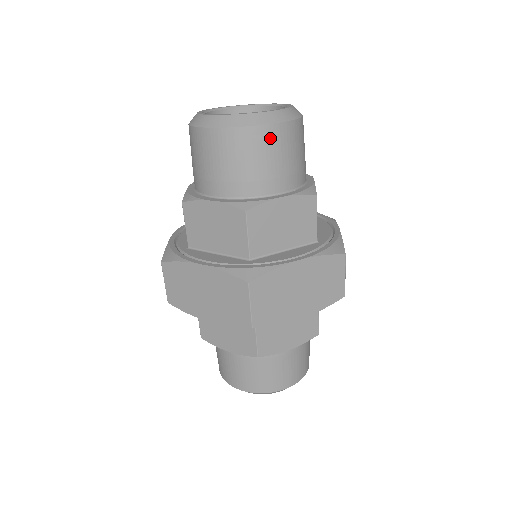
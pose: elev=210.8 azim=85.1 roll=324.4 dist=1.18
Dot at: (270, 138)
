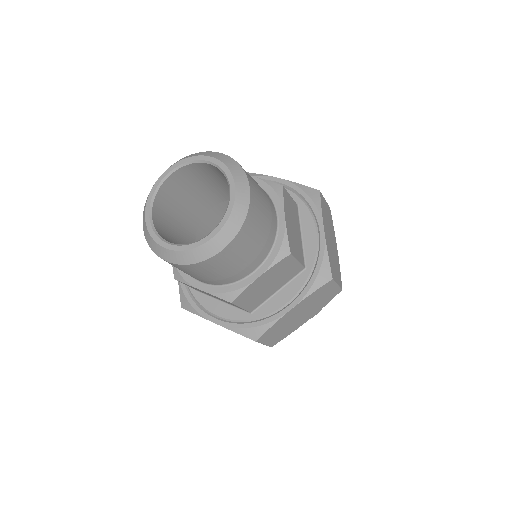
Dot at: (226, 256)
